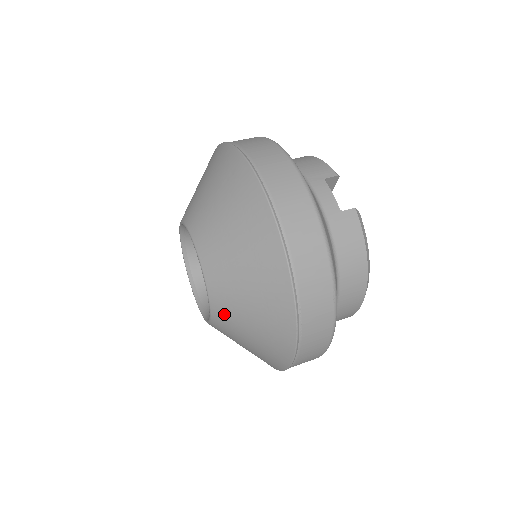
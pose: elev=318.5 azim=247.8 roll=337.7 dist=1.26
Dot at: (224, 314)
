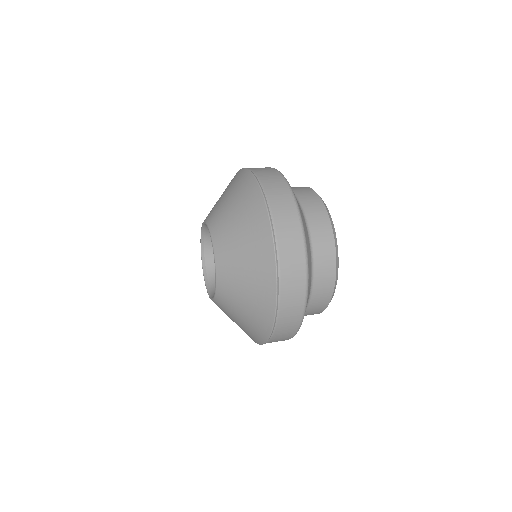
Dot at: (222, 241)
